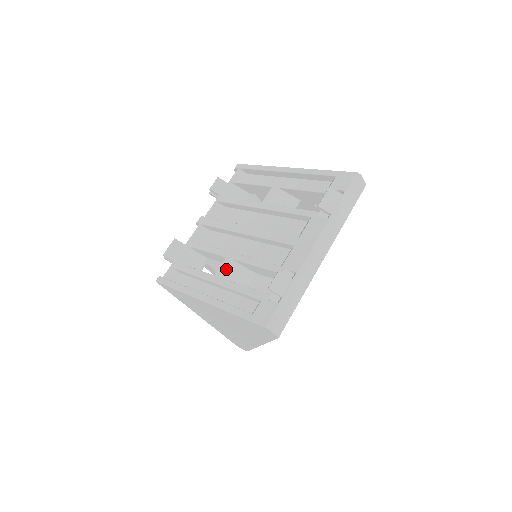
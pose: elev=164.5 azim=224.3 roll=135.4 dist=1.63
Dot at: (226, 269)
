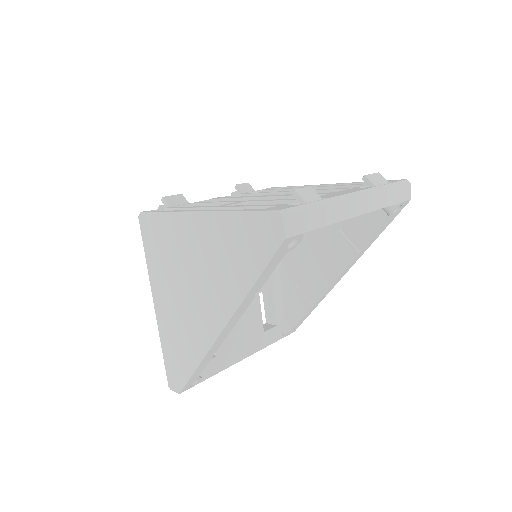
Dot at: (236, 204)
